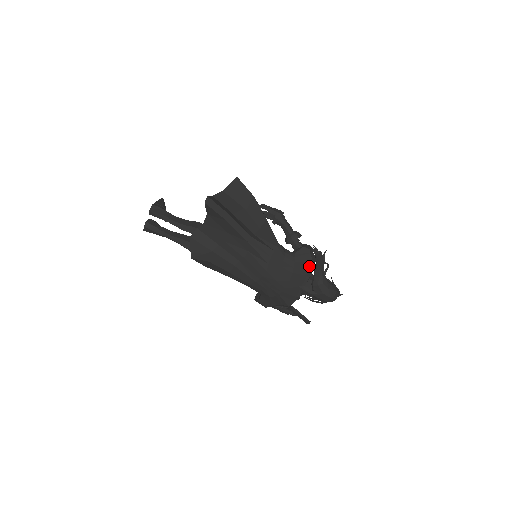
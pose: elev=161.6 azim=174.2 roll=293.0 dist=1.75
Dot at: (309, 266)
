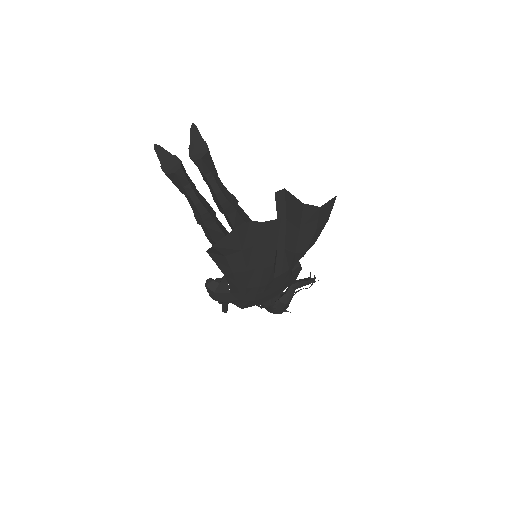
Dot at: (290, 284)
